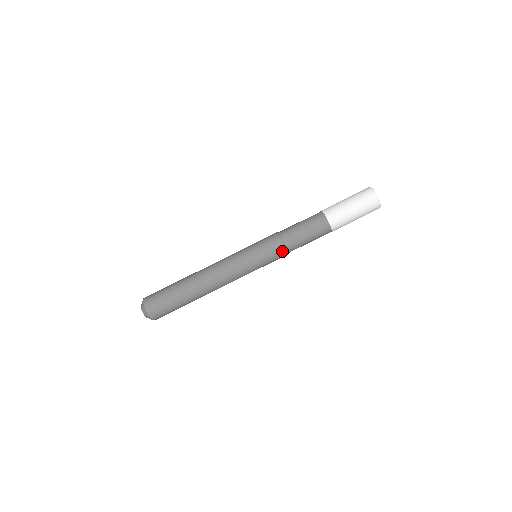
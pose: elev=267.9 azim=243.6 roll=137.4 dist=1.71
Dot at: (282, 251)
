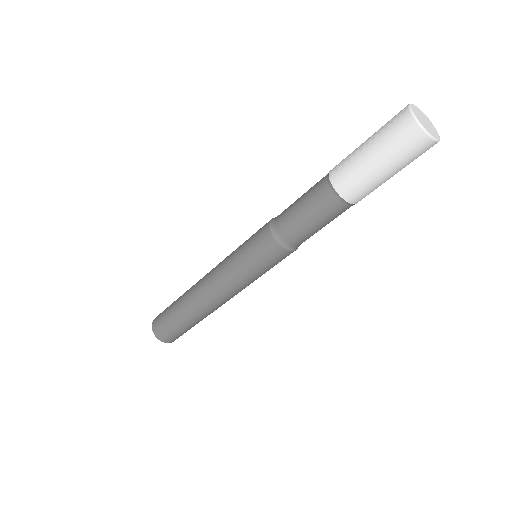
Dot at: (286, 253)
